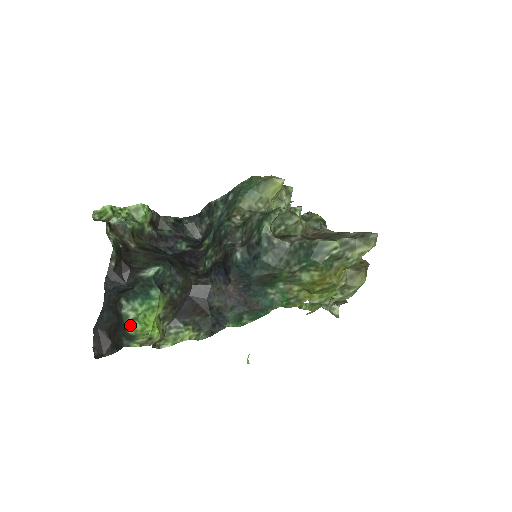
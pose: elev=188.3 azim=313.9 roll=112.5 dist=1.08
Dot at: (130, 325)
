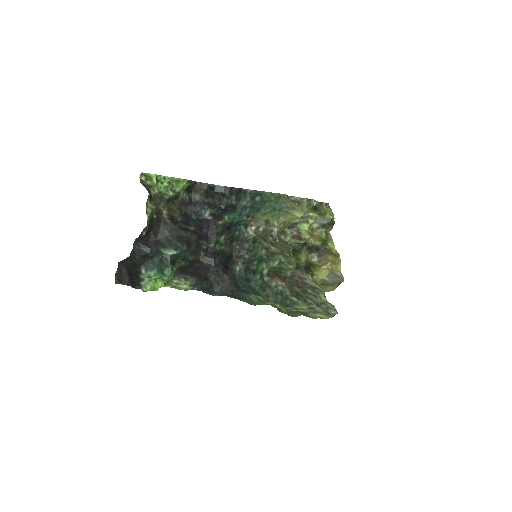
Dot at: (143, 286)
